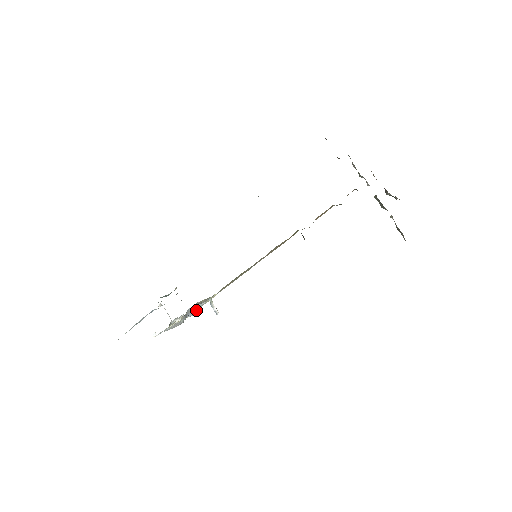
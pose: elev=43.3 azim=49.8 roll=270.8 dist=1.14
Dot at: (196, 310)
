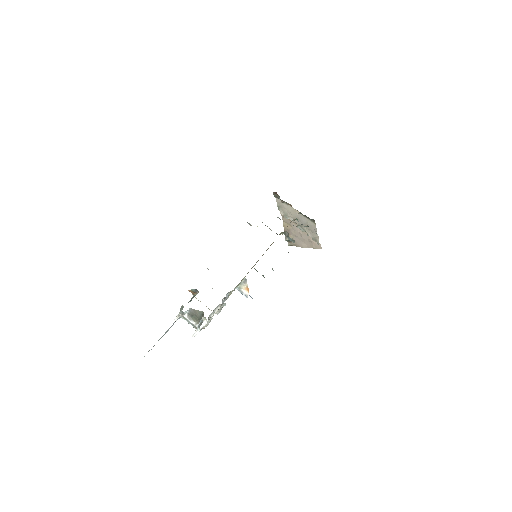
Dot at: occluded
